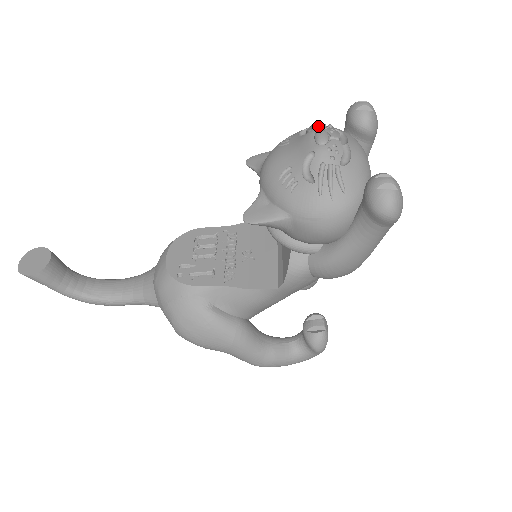
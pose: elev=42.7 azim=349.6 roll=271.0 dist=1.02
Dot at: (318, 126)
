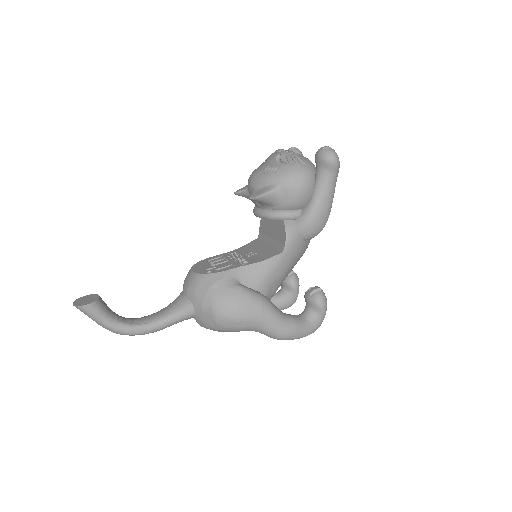
Dot at: occluded
